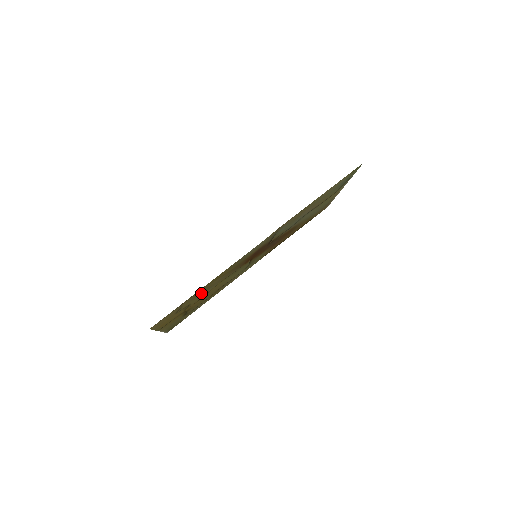
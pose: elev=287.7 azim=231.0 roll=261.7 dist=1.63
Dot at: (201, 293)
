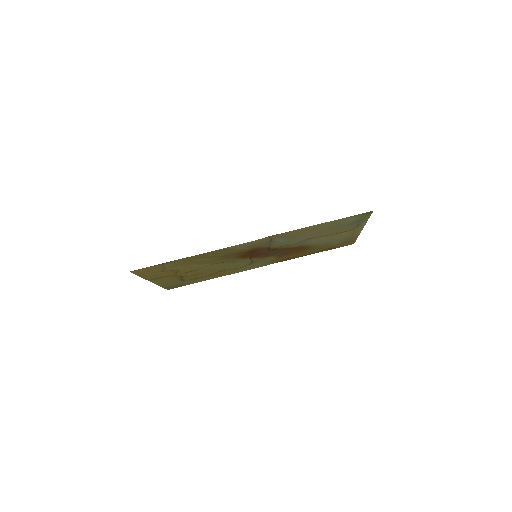
Dot at: (188, 264)
